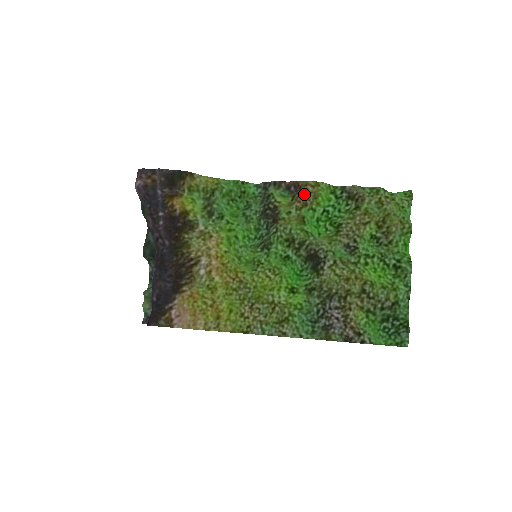
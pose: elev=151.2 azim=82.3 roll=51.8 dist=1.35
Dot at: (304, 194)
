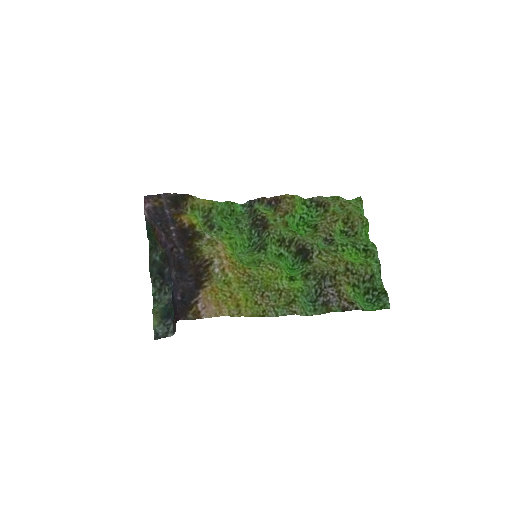
Dot at: (284, 205)
